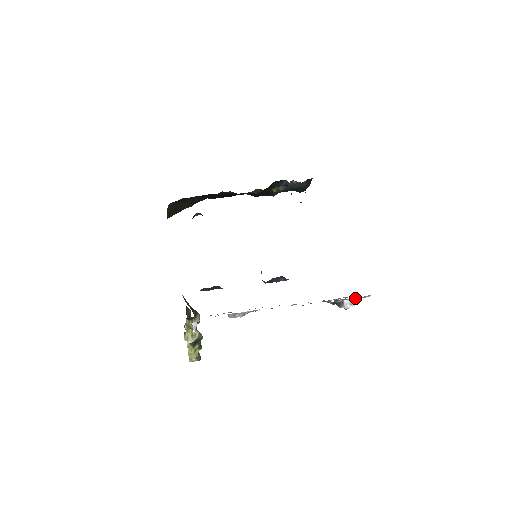
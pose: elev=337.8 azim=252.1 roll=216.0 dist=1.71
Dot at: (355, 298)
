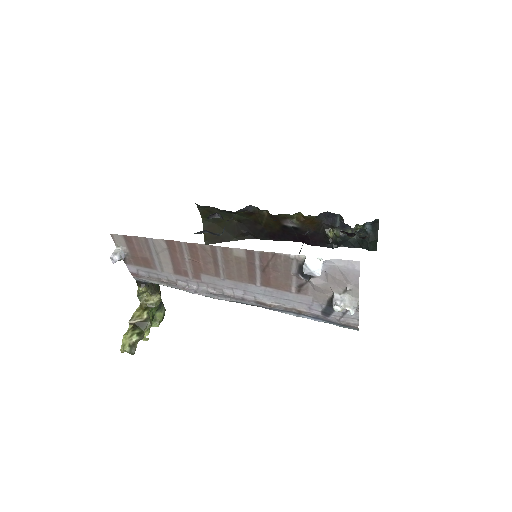
Dot at: (346, 284)
